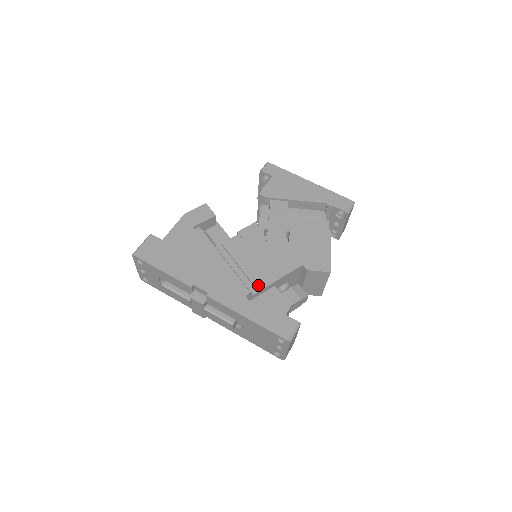
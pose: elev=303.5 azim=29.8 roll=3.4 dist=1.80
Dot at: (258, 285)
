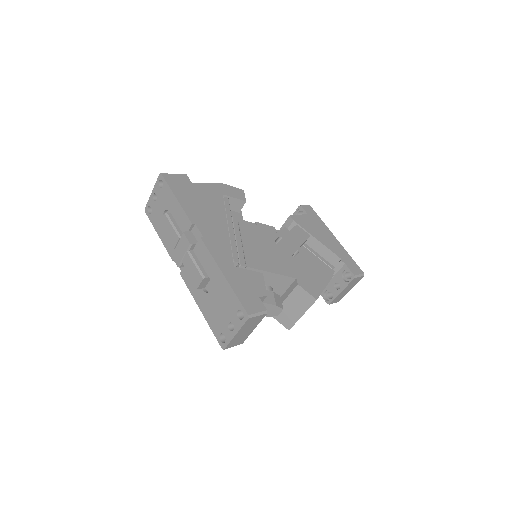
Dot at: (249, 262)
